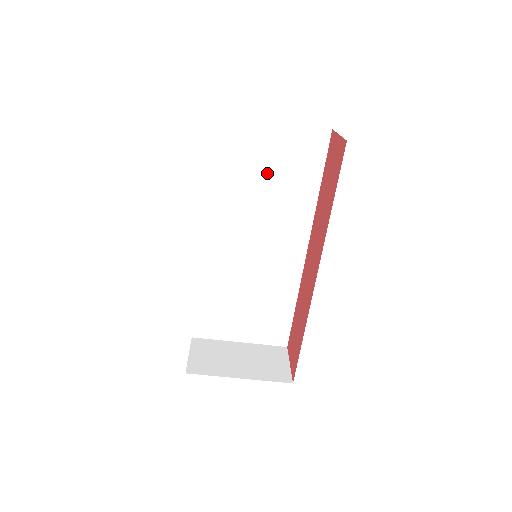
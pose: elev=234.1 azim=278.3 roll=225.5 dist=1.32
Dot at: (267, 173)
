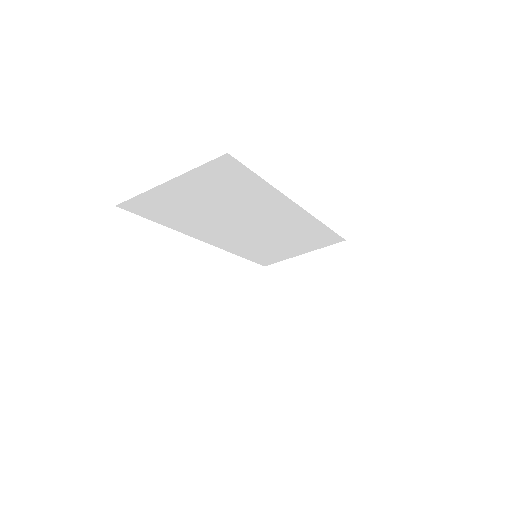
Dot at: (207, 202)
